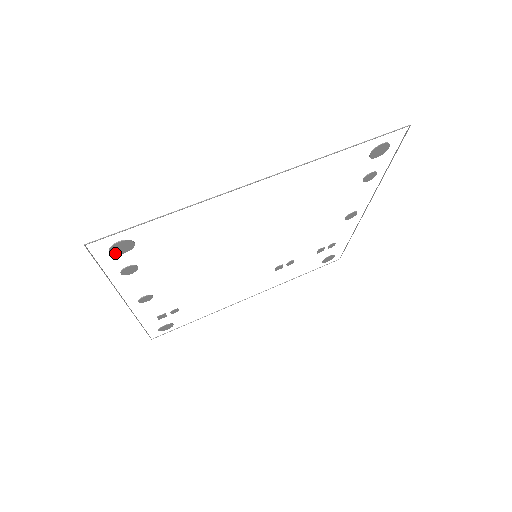
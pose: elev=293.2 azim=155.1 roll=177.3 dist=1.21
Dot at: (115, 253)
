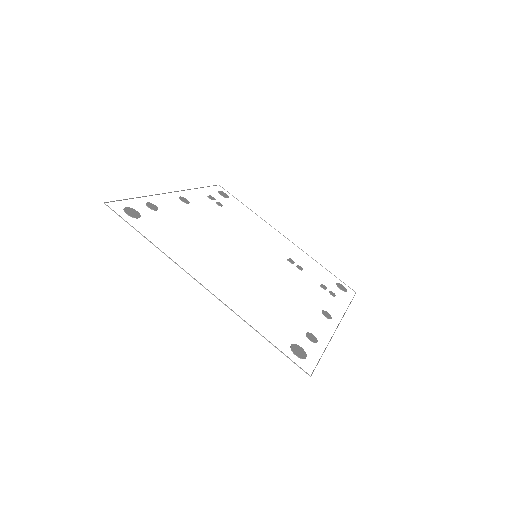
Dot at: (130, 208)
